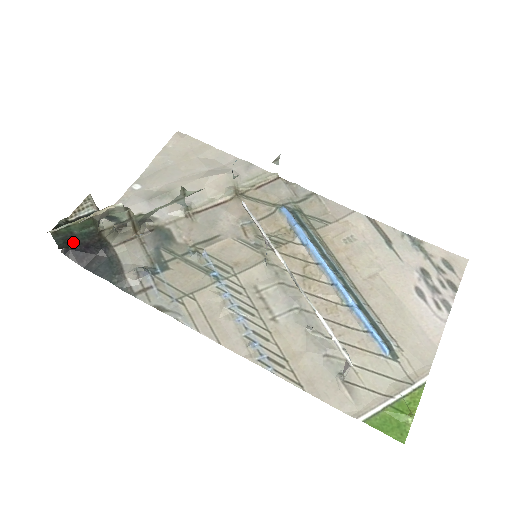
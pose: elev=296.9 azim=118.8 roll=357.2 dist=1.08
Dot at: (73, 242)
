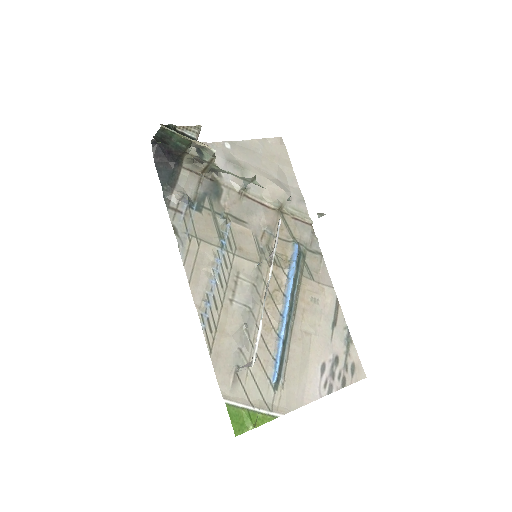
Dot at: (165, 142)
